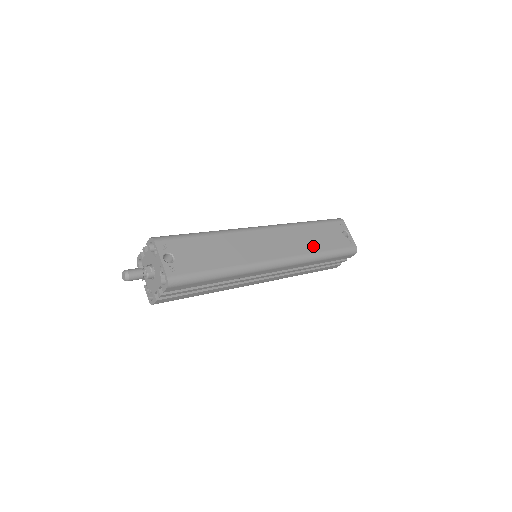
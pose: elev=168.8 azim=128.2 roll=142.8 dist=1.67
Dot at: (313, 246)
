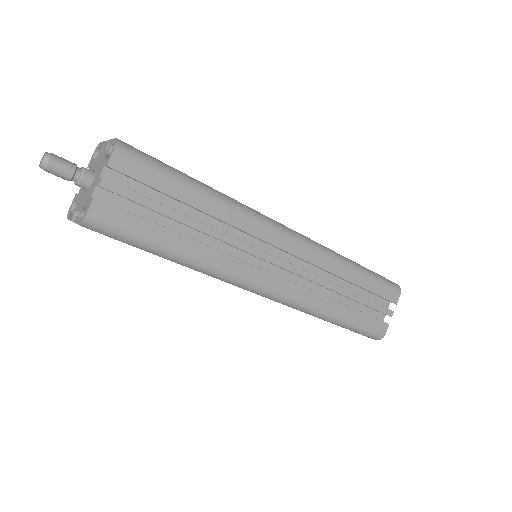
Dot at: occluded
